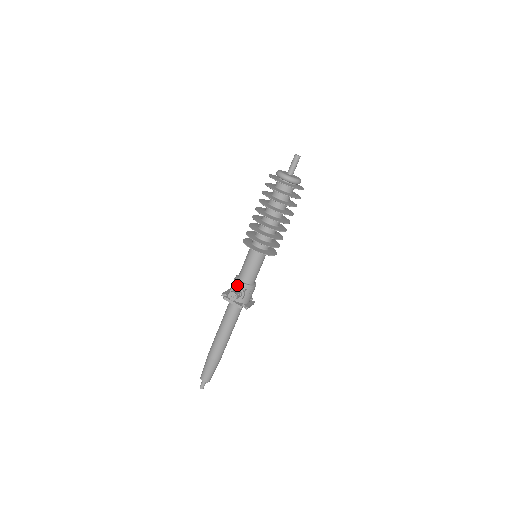
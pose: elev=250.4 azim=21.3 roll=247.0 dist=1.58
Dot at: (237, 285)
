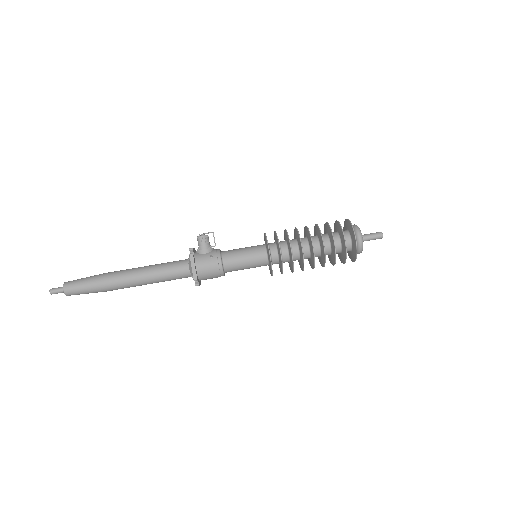
Dot at: occluded
